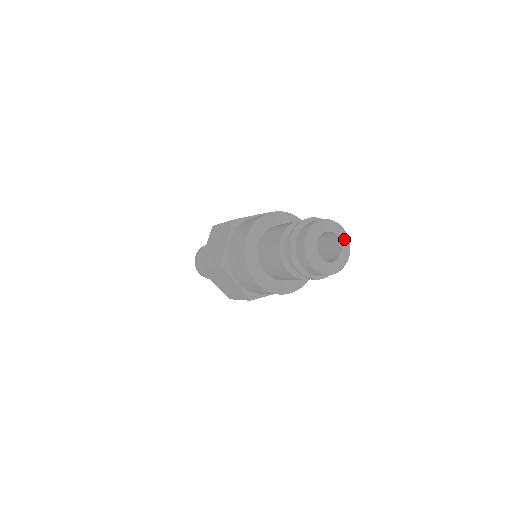
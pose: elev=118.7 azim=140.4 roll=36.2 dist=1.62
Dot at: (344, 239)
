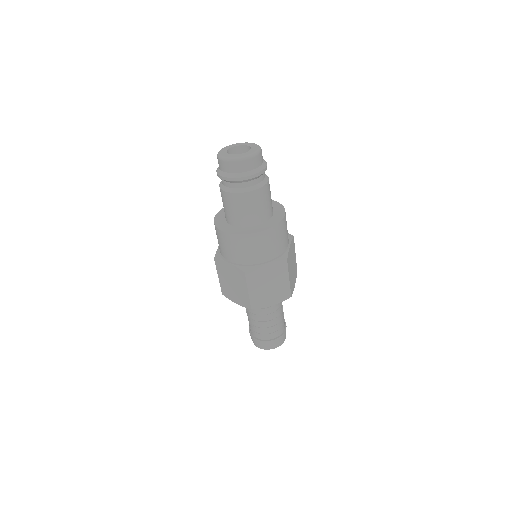
Dot at: (240, 144)
